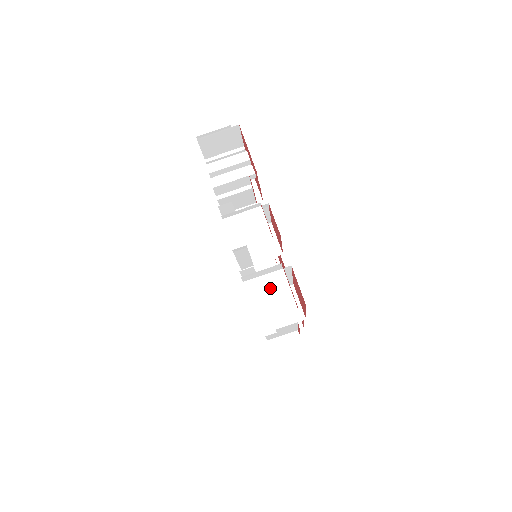
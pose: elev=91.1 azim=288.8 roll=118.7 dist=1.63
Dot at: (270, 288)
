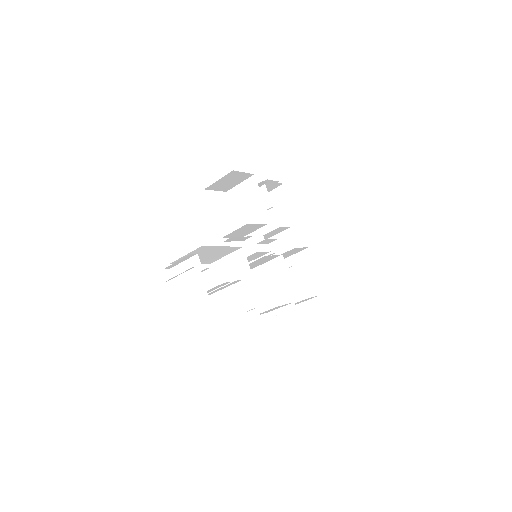
Dot at: occluded
